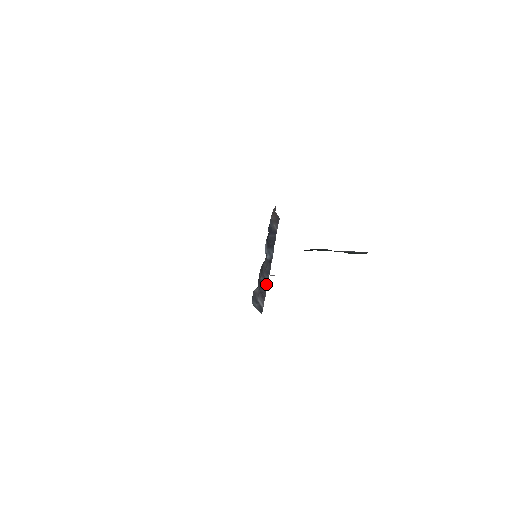
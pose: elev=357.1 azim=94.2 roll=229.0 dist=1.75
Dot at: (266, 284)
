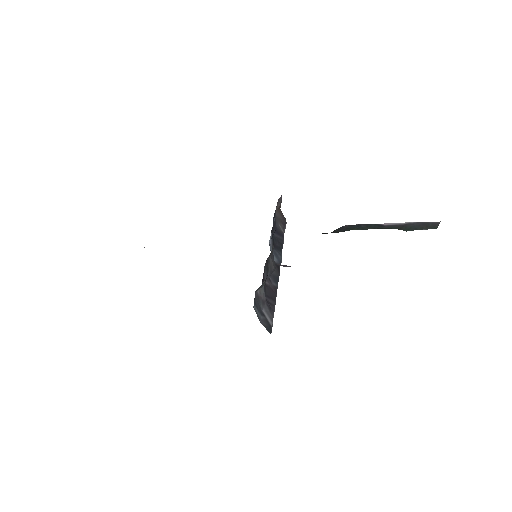
Dot at: (274, 294)
